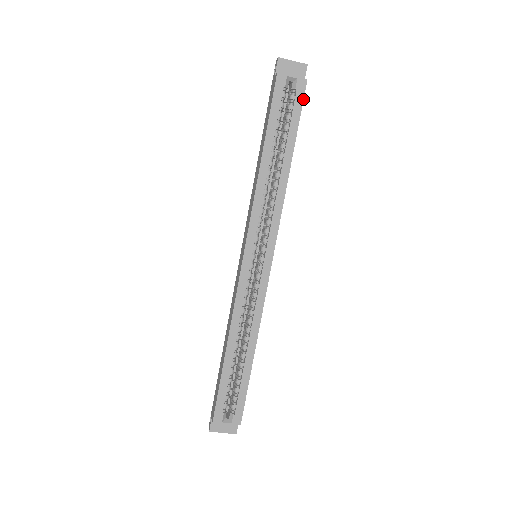
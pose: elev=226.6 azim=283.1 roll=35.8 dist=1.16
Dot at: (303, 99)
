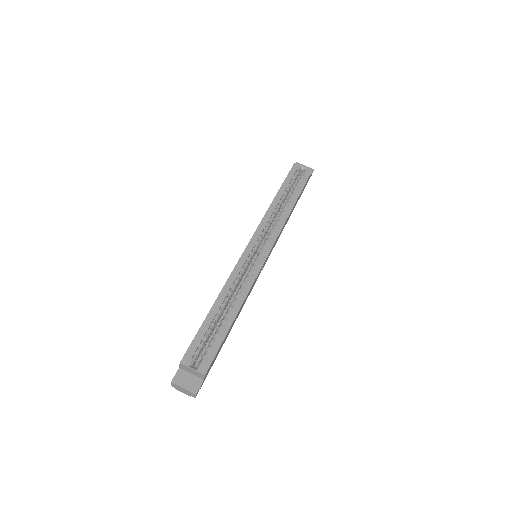
Dot at: (308, 178)
